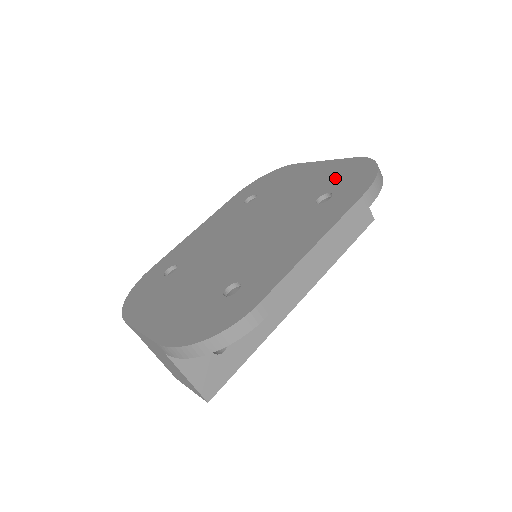
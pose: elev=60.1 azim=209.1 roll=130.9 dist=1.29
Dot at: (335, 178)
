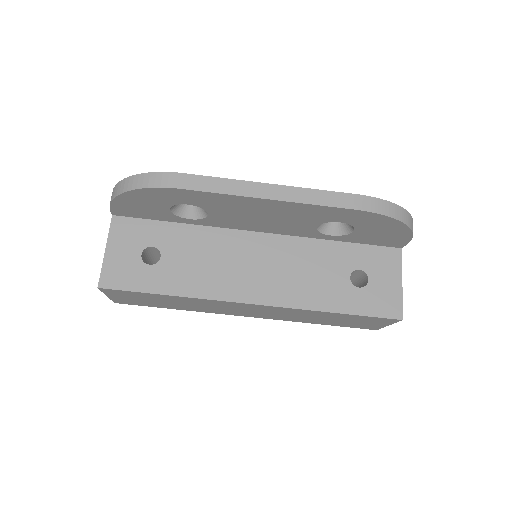
Dot at: occluded
